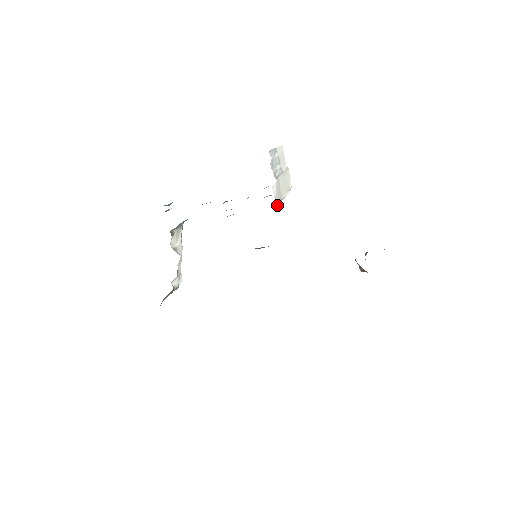
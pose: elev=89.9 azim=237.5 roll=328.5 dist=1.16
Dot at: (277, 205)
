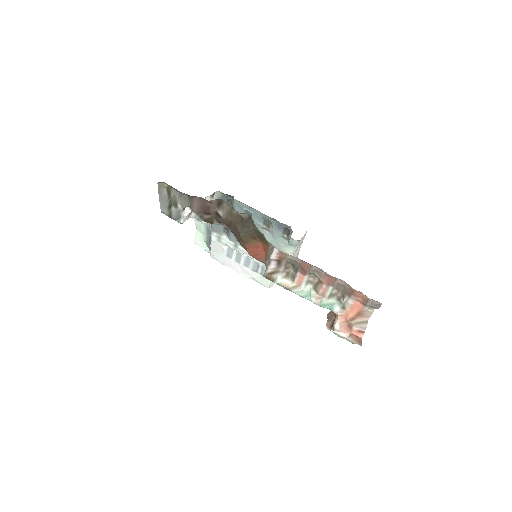
Dot at: (299, 243)
